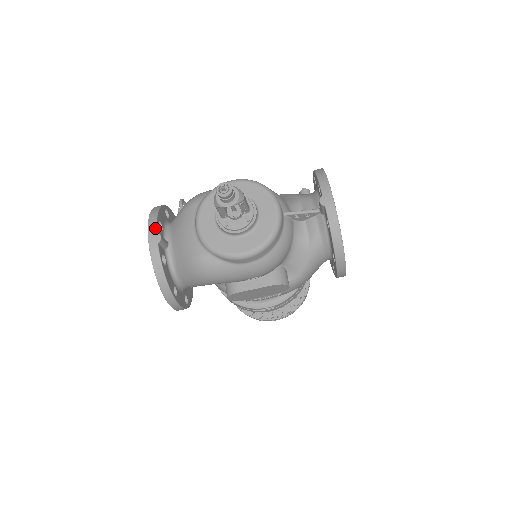
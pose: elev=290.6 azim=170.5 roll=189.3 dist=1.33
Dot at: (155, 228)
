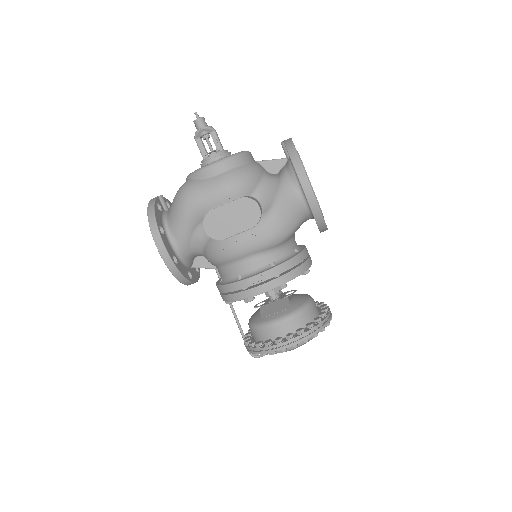
Dot at: occluded
